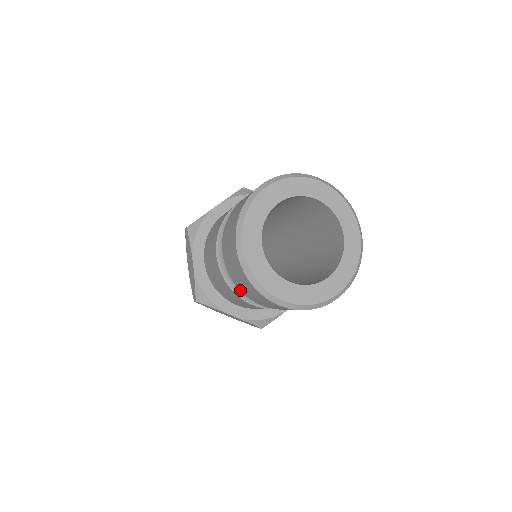
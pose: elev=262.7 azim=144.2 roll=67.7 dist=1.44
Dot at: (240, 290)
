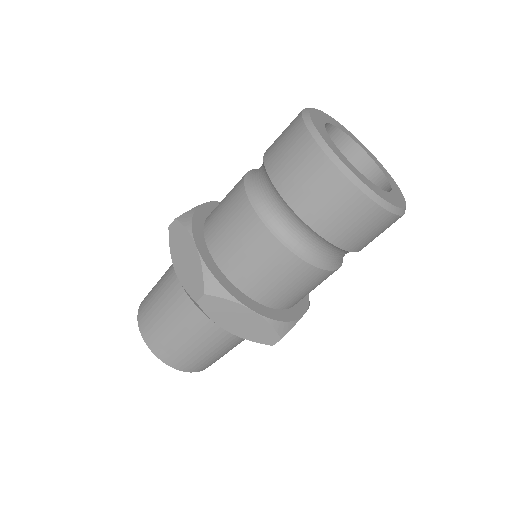
Dot at: (300, 216)
